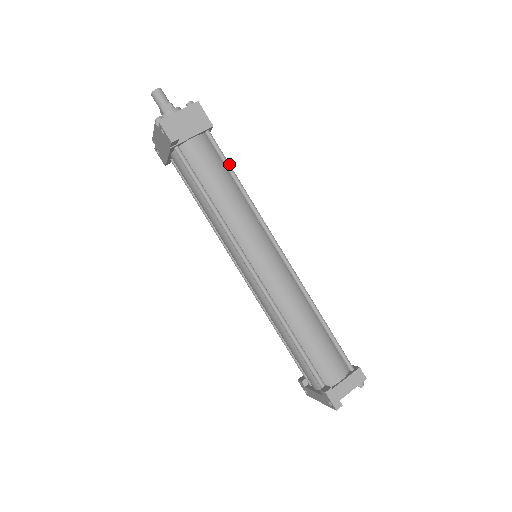
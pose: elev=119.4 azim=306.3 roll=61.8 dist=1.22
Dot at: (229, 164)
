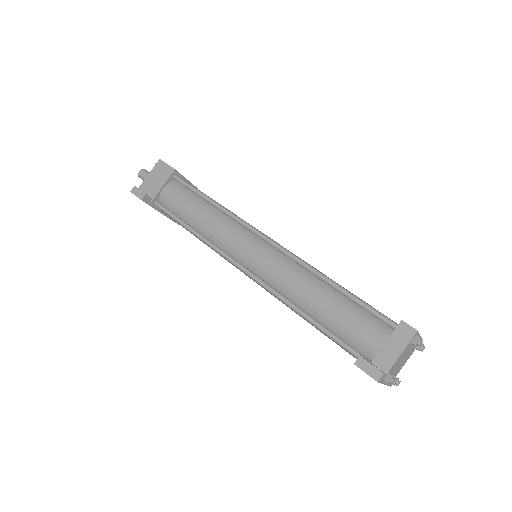
Dot at: (198, 190)
